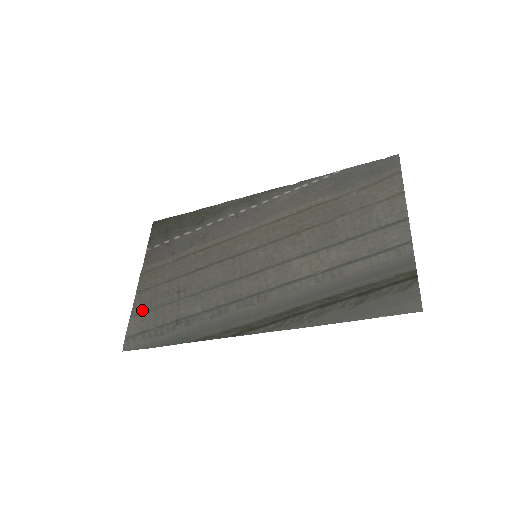
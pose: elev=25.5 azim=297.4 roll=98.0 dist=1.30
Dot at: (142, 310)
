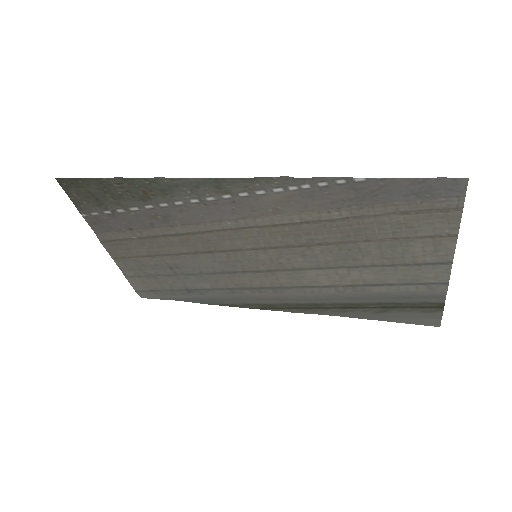
Dot at: (136, 275)
